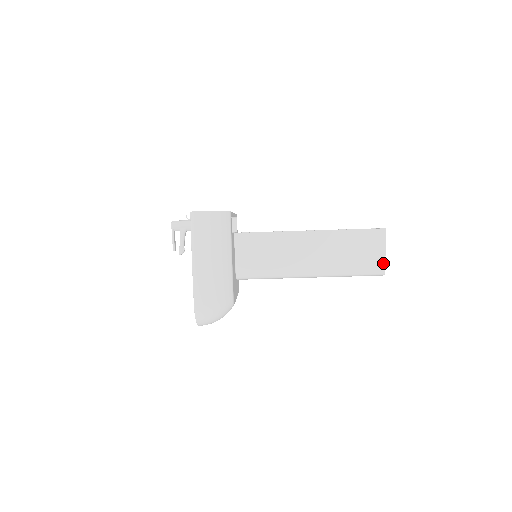
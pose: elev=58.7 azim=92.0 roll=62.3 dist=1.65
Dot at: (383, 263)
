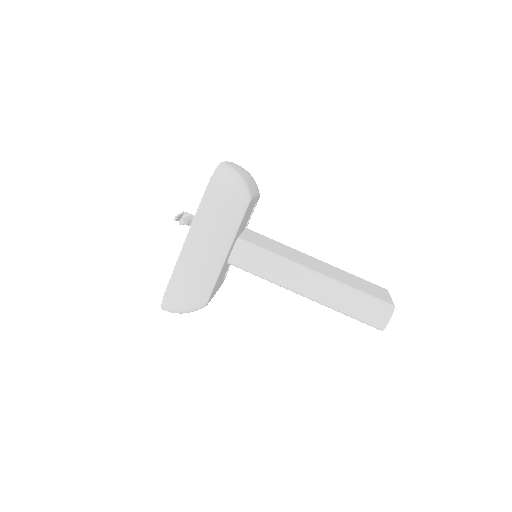
Dot at: (391, 301)
